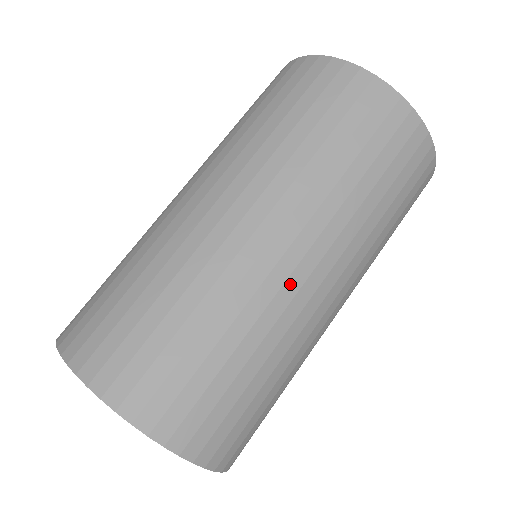
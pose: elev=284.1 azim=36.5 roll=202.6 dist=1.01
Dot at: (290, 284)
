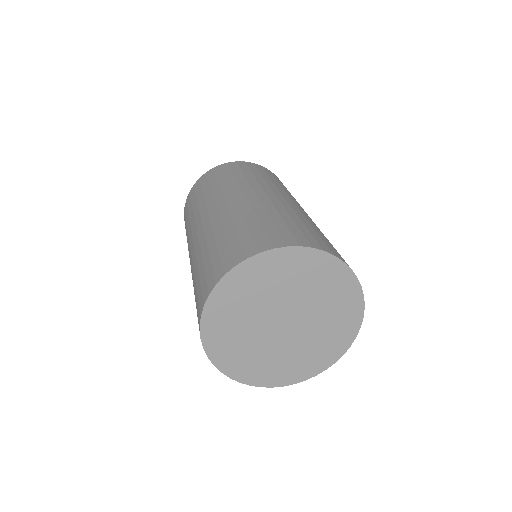
Dot at: (251, 199)
